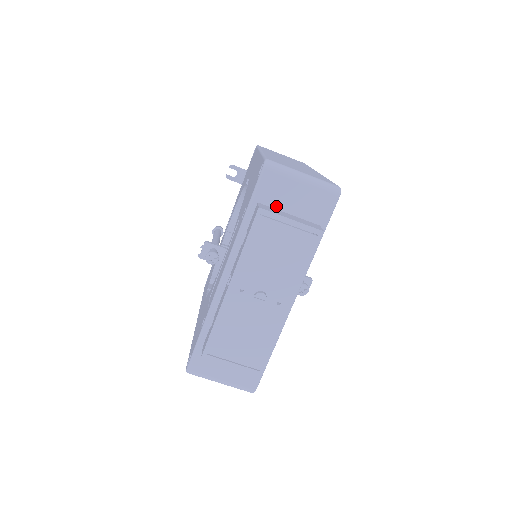
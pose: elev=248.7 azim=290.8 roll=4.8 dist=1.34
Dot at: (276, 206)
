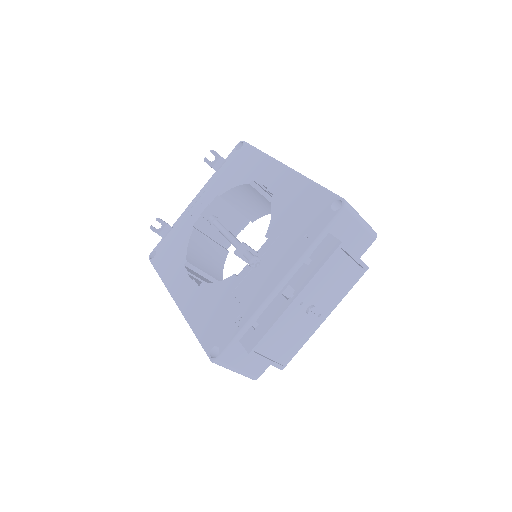
Dot at: (338, 238)
